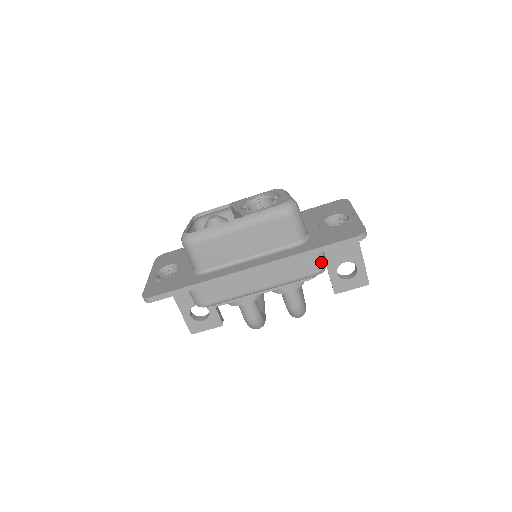
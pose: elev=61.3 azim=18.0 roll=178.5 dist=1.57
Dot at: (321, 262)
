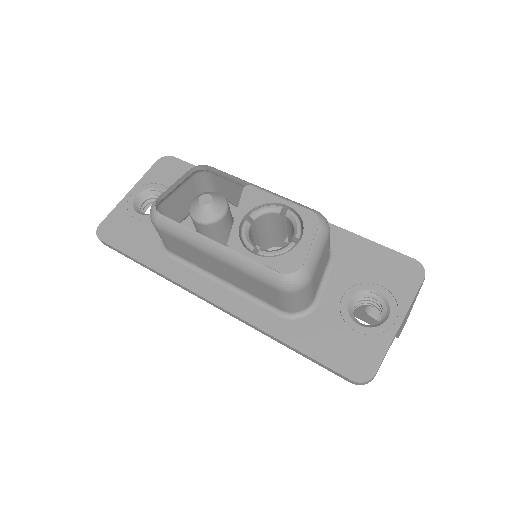
Dot at: occluded
